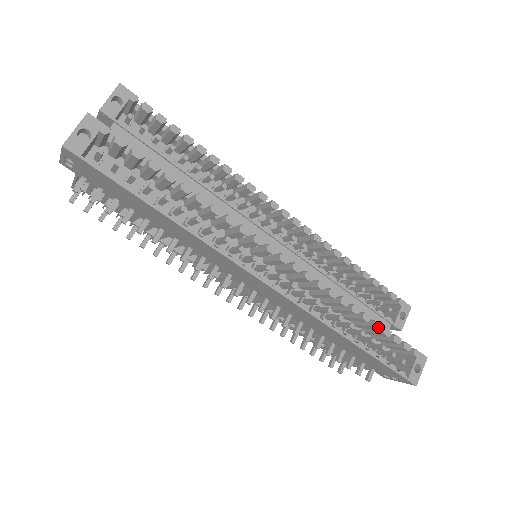
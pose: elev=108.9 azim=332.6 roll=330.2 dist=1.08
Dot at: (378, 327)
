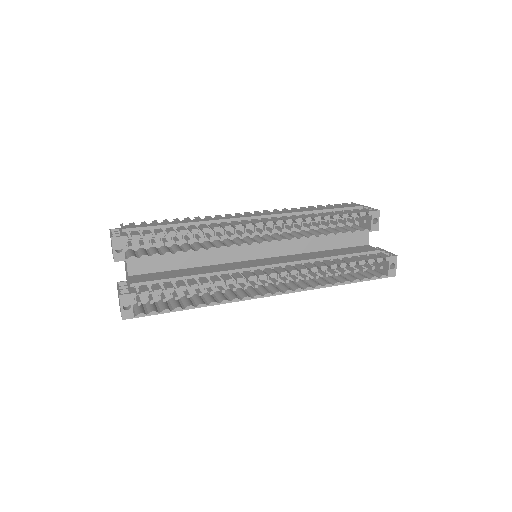
Dot at: (354, 265)
